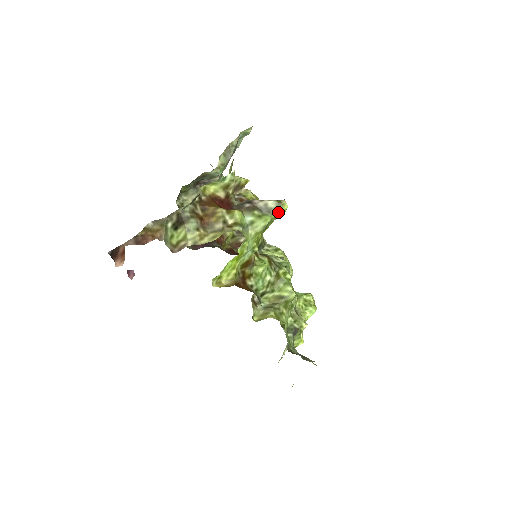
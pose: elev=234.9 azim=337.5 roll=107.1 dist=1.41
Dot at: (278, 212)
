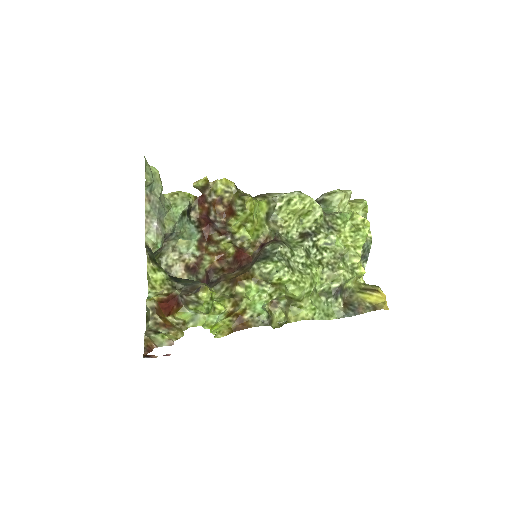
Dot at: (204, 302)
